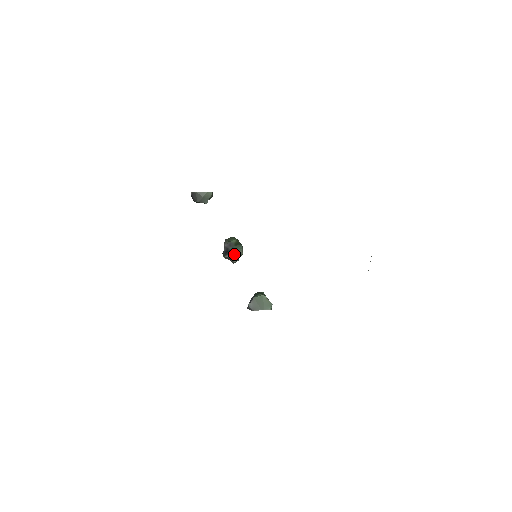
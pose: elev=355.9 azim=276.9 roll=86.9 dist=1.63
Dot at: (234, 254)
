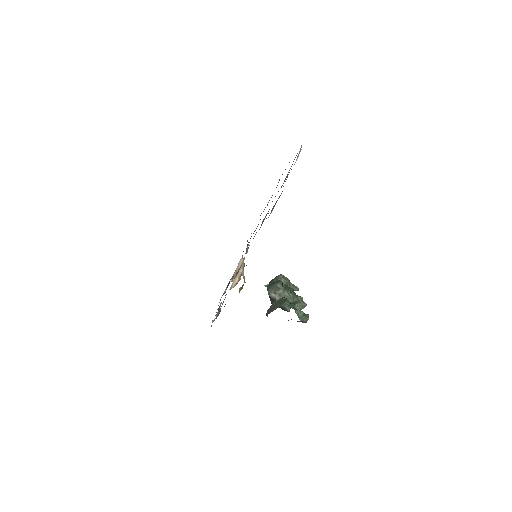
Dot at: (272, 290)
